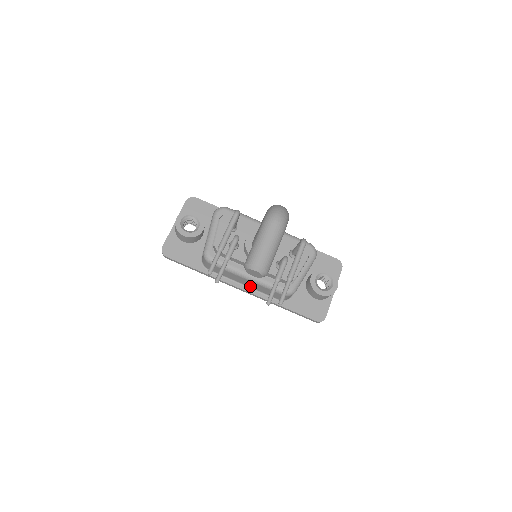
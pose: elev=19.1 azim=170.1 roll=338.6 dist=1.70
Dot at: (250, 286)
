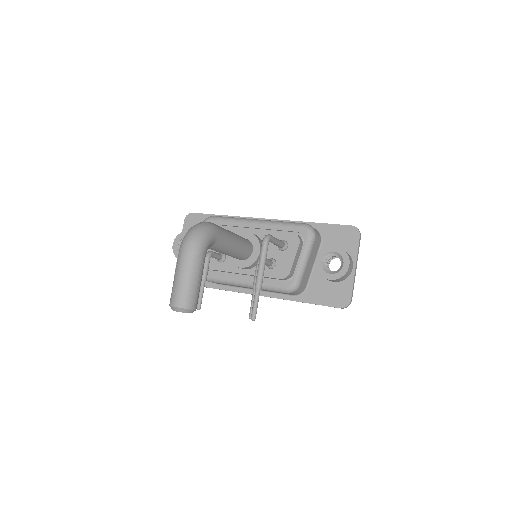
Dot at: occluded
